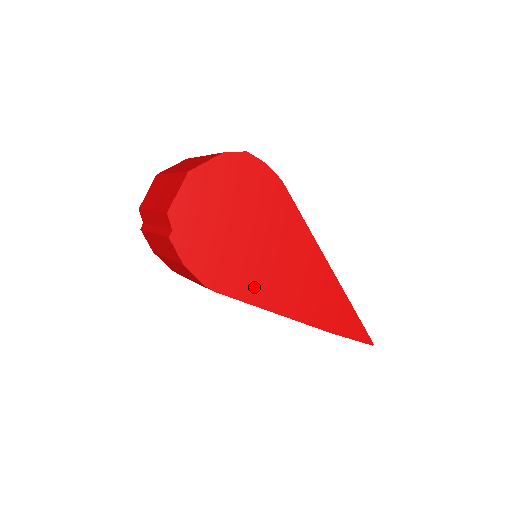
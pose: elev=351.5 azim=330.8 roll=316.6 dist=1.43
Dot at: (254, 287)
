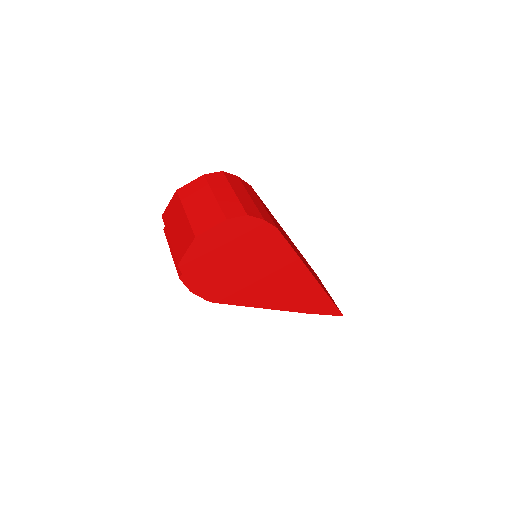
Dot at: (246, 296)
